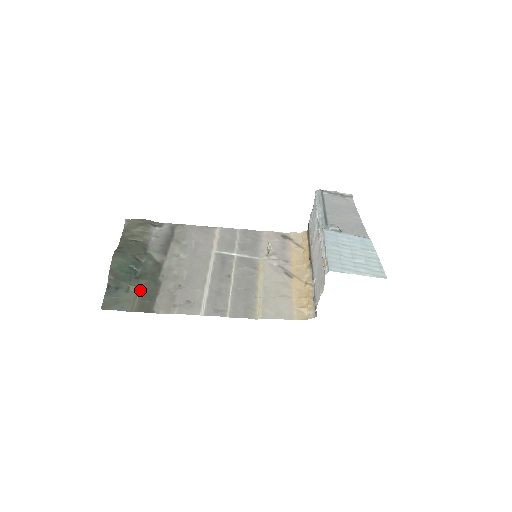
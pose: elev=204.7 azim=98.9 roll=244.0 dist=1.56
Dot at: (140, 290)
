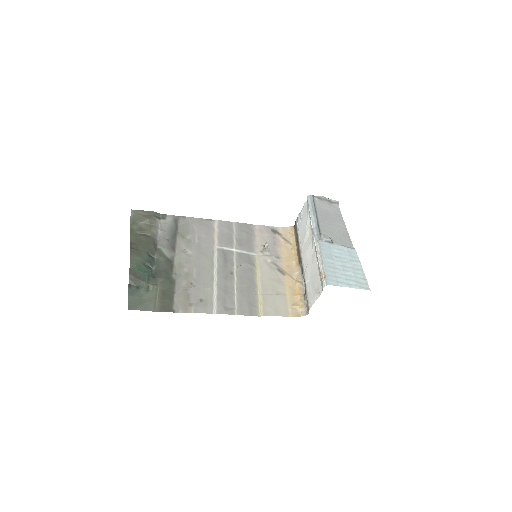
Dot at: (158, 289)
